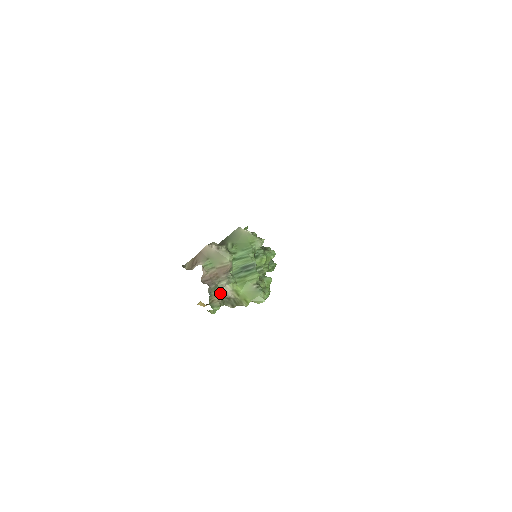
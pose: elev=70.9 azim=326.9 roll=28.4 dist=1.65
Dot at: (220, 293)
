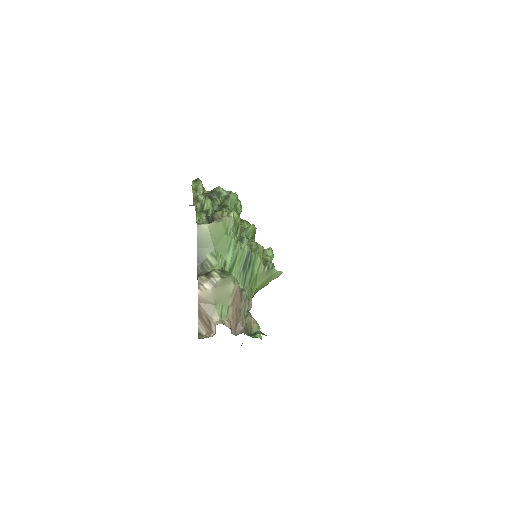
Dot at: (248, 315)
